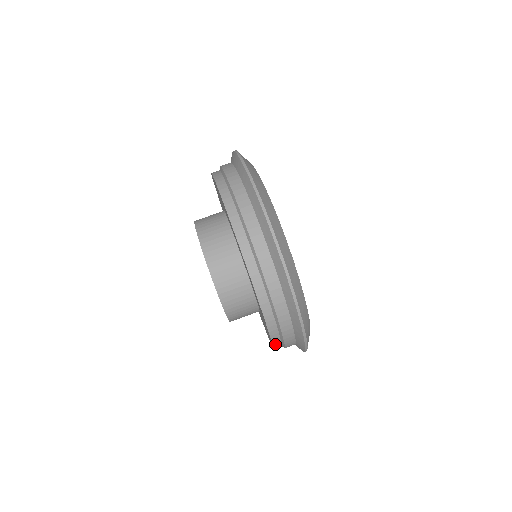
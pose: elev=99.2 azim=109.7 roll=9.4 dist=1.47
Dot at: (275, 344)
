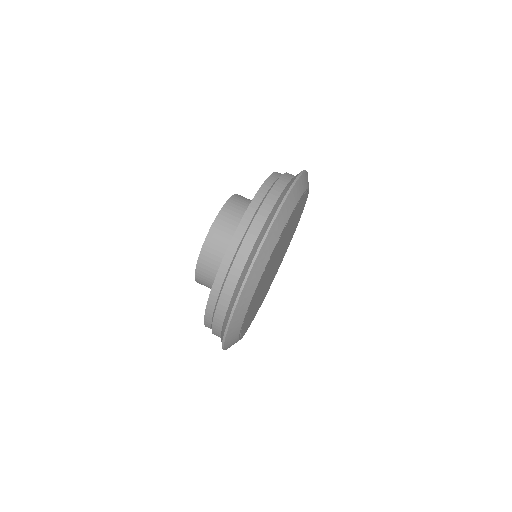
Dot at: occluded
